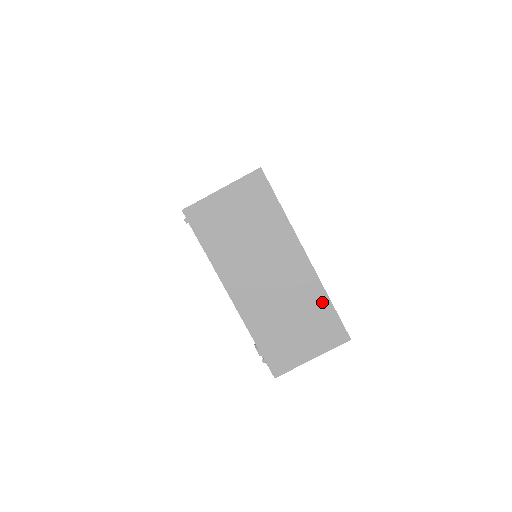
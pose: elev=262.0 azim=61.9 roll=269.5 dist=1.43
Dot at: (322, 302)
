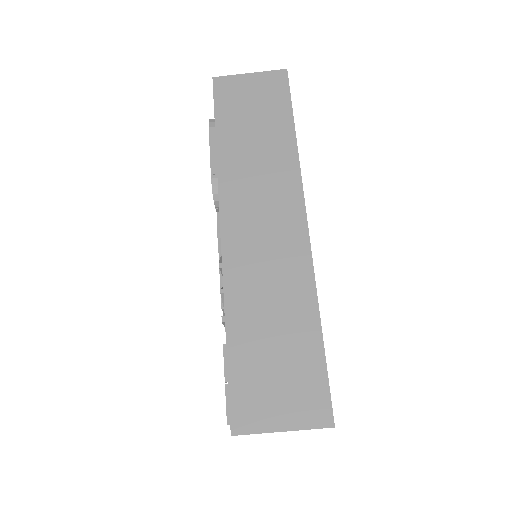
Dot at: occluded
